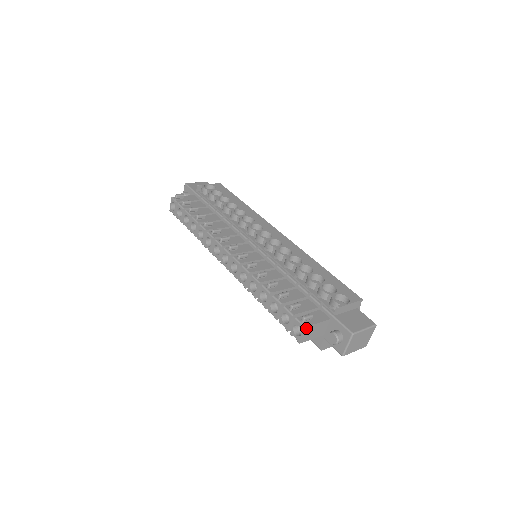
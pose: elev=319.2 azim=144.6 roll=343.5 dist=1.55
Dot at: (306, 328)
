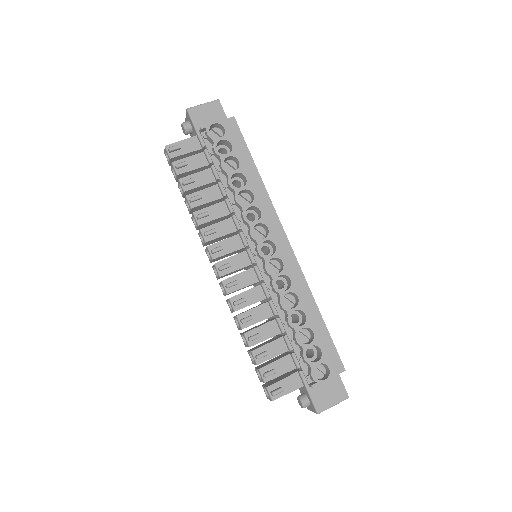
Dot at: occluded
